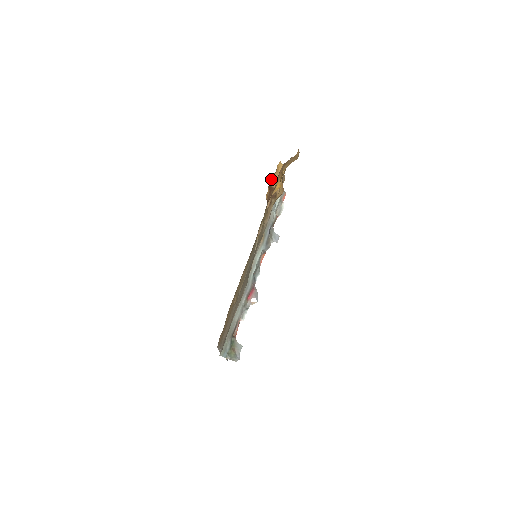
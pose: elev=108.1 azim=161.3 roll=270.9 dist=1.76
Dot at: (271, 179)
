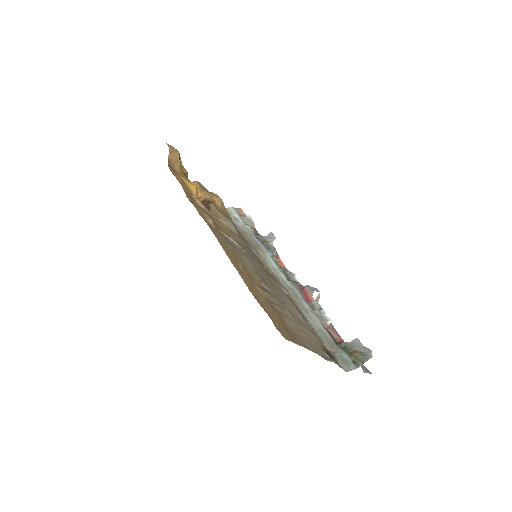
Dot at: occluded
